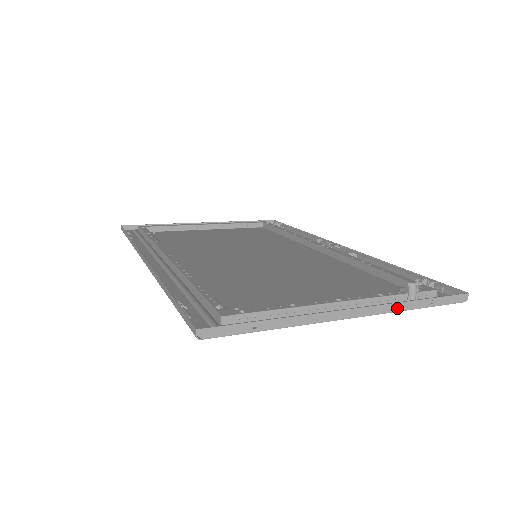
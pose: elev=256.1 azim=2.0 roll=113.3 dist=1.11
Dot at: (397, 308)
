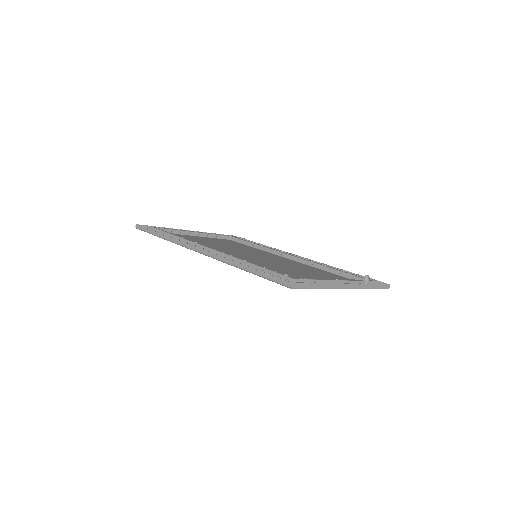
Dot at: (363, 287)
